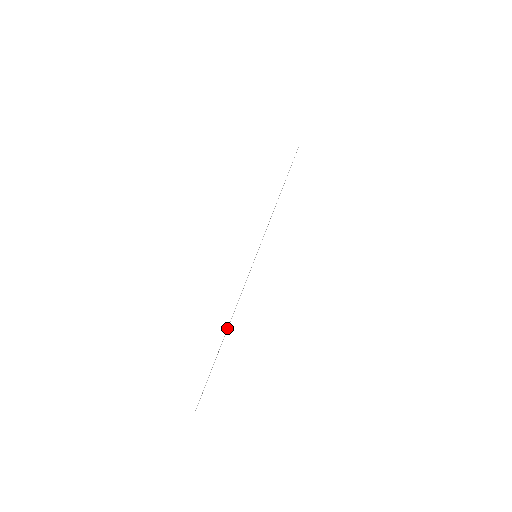
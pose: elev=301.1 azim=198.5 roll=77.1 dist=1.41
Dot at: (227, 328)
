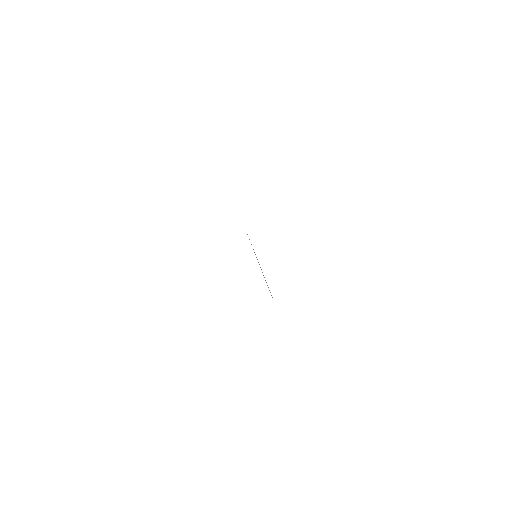
Dot at: occluded
